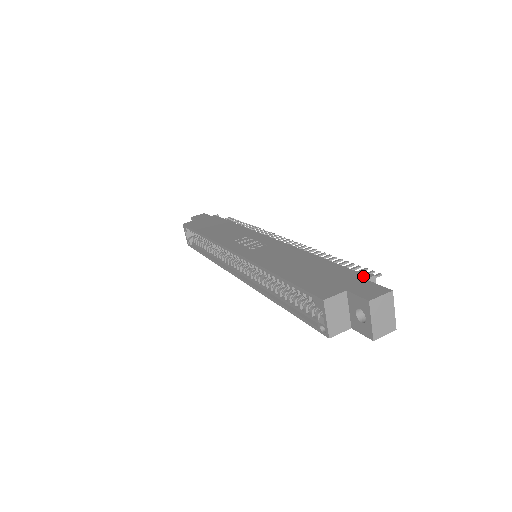
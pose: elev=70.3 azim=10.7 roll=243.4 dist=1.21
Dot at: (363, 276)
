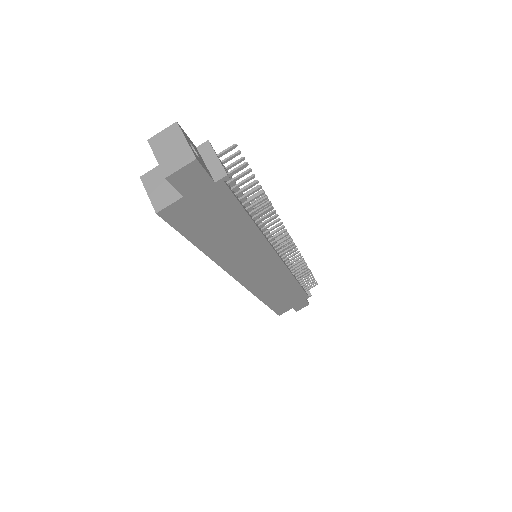
Dot at: (202, 150)
